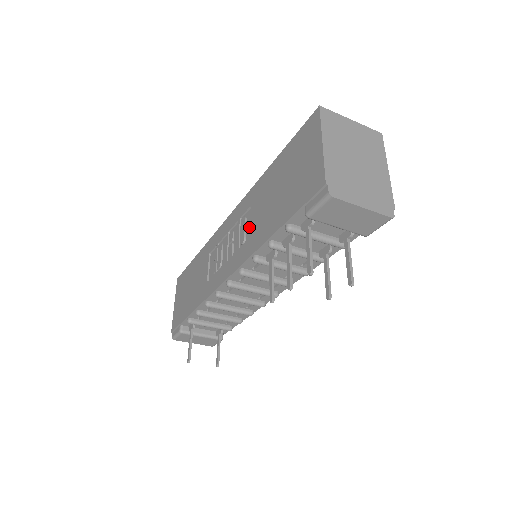
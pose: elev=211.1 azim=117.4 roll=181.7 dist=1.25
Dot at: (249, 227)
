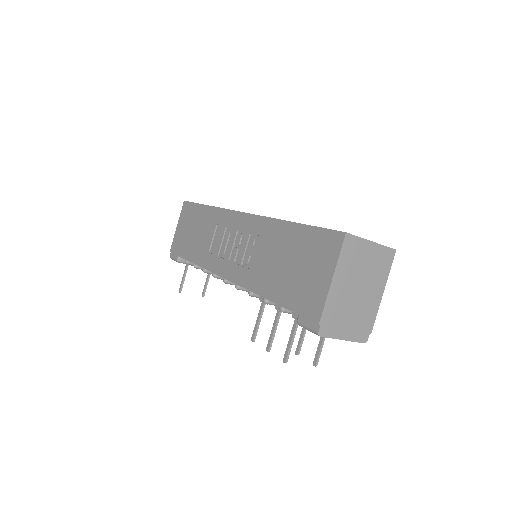
Dot at: (255, 255)
